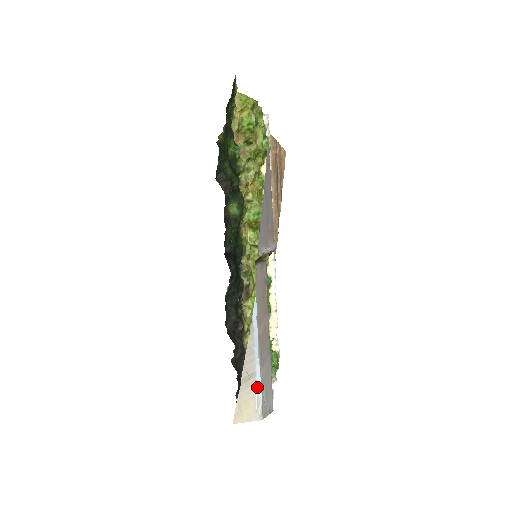
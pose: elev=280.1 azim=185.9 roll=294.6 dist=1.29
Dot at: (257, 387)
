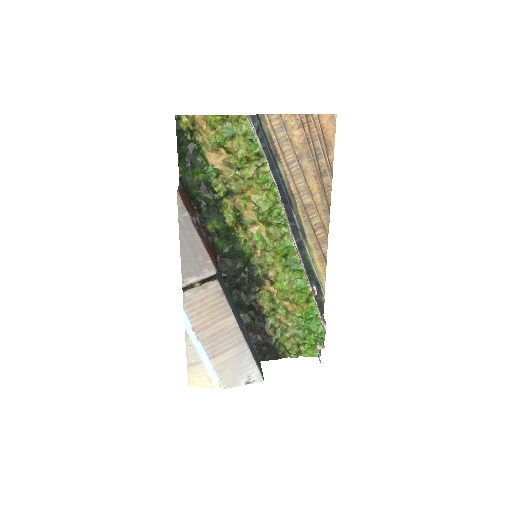
Dot at: (207, 370)
